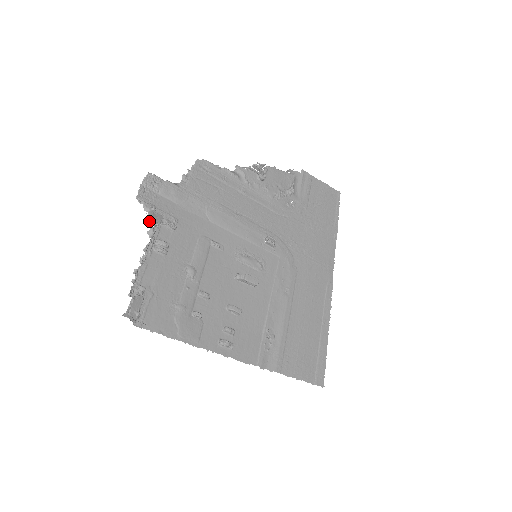
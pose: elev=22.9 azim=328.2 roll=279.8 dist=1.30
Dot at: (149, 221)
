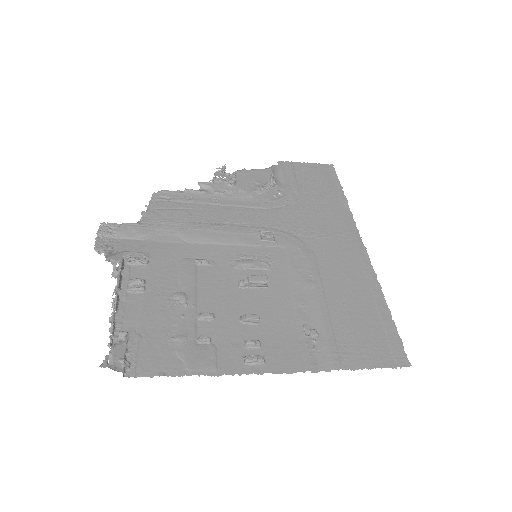
Dot at: occluded
